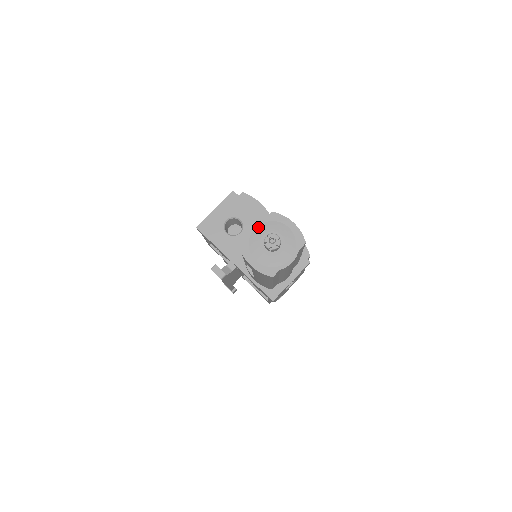
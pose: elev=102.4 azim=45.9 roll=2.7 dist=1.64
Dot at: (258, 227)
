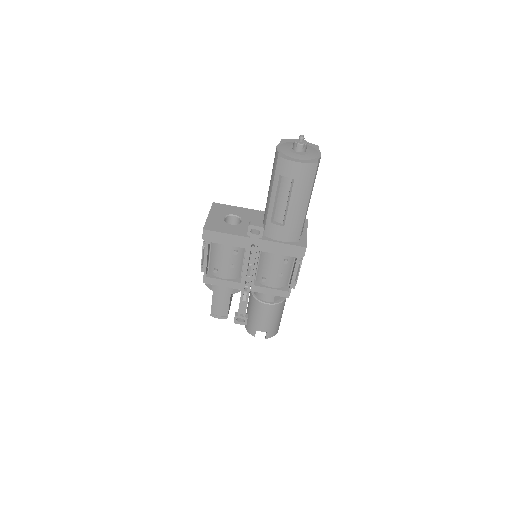
Dot at: (281, 146)
